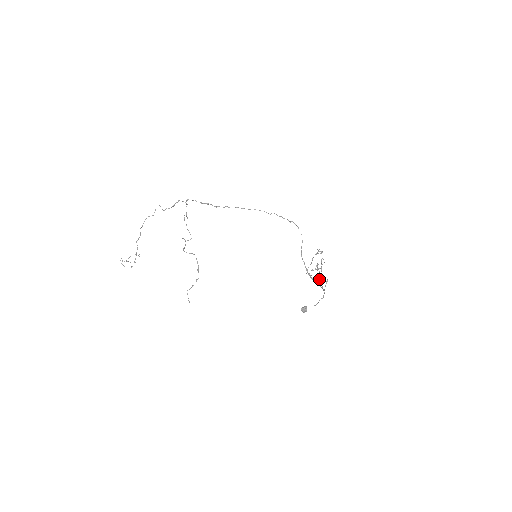
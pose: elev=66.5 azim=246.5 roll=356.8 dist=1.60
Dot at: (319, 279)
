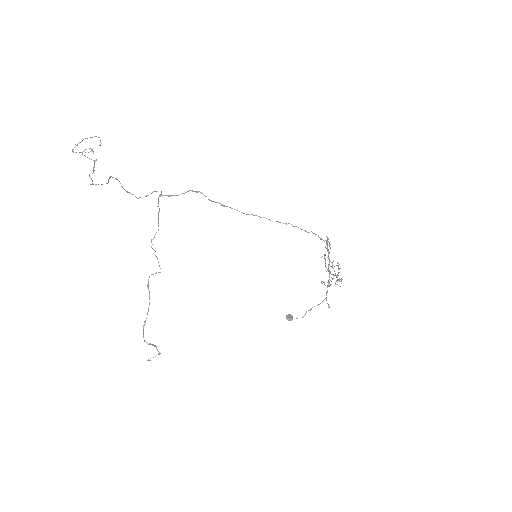
Dot at: (331, 274)
